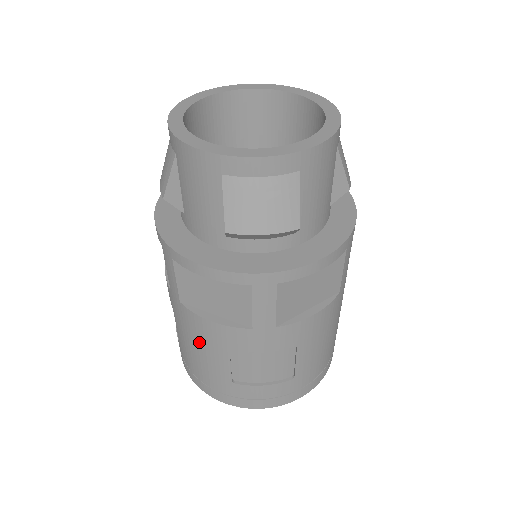
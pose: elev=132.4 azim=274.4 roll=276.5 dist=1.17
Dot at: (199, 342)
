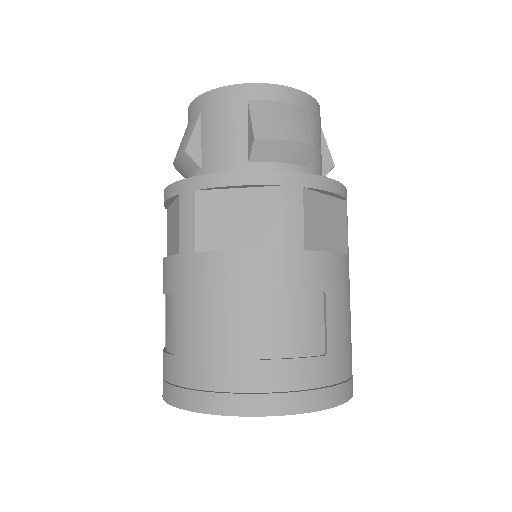
Dot at: (216, 301)
